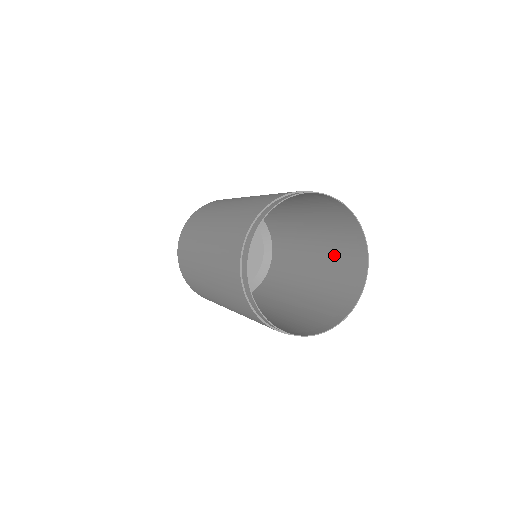
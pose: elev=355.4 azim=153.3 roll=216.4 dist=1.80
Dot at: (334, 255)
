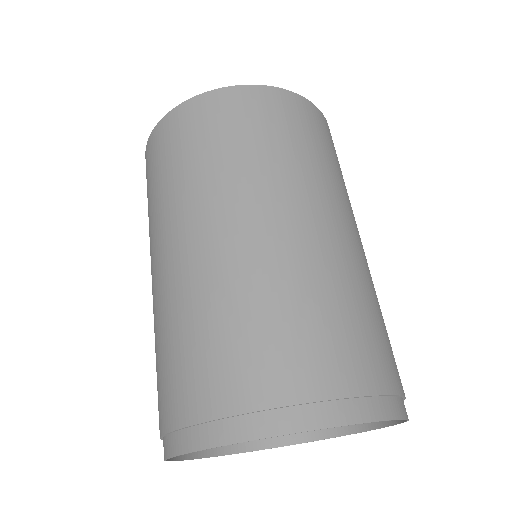
Dot at: occluded
